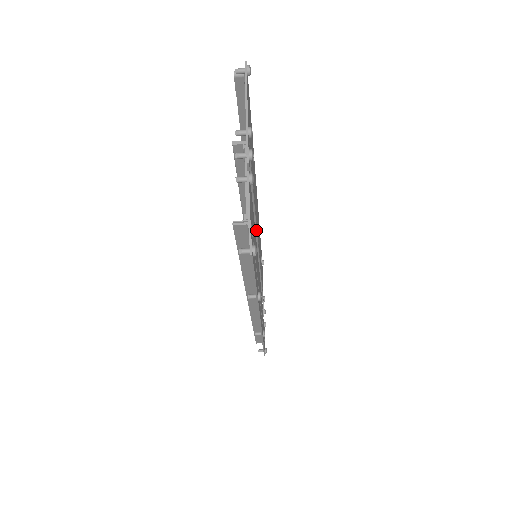
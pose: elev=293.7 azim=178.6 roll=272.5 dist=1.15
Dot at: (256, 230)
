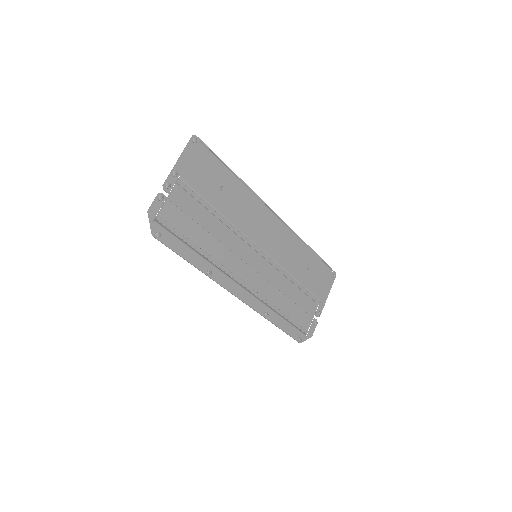
Dot at: (238, 235)
